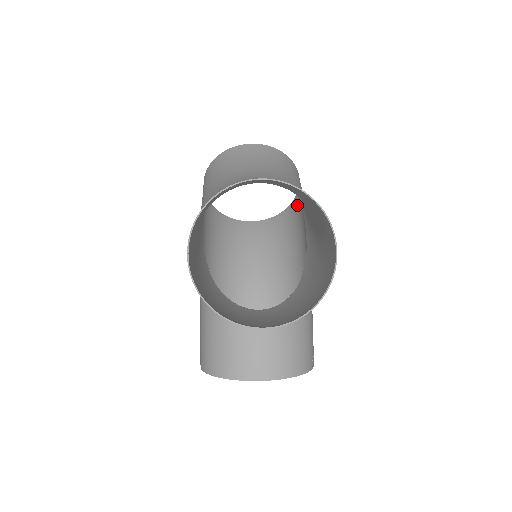
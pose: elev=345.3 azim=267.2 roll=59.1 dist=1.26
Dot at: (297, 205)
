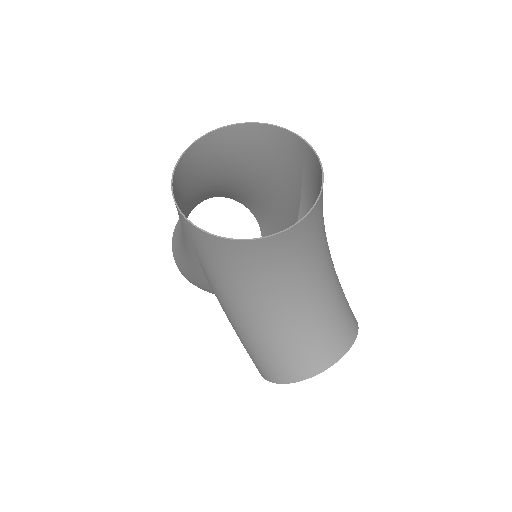
Dot at: (289, 148)
